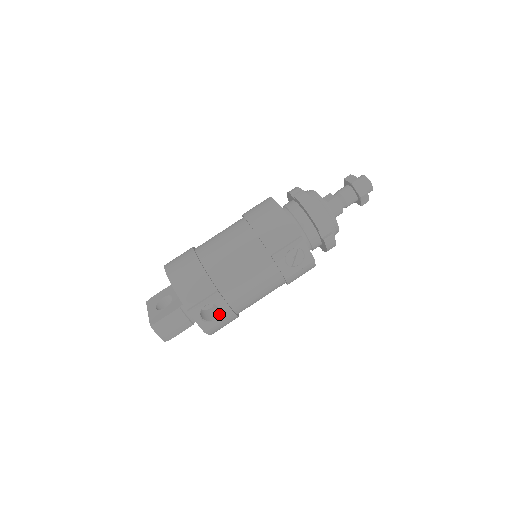
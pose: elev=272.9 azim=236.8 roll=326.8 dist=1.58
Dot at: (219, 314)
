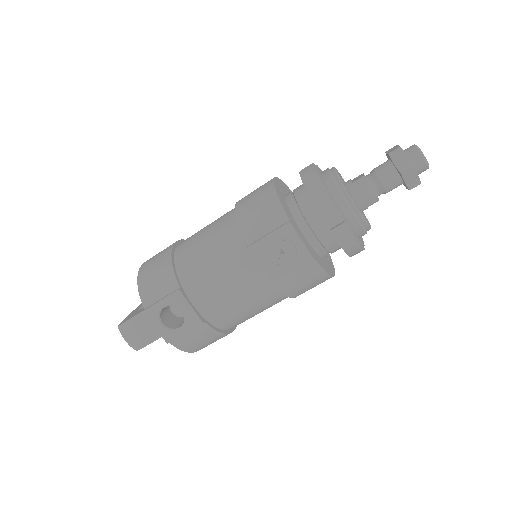
Dot at: (184, 321)
